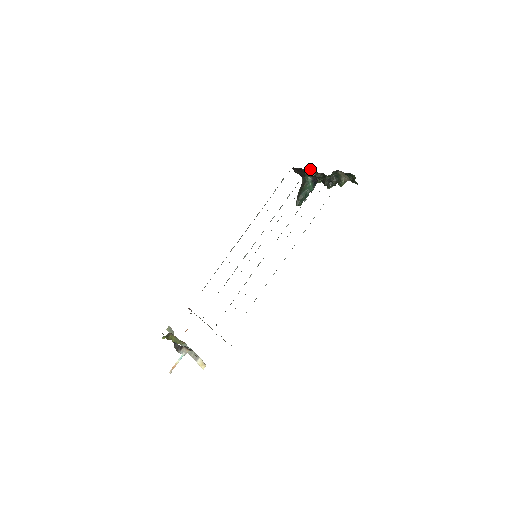
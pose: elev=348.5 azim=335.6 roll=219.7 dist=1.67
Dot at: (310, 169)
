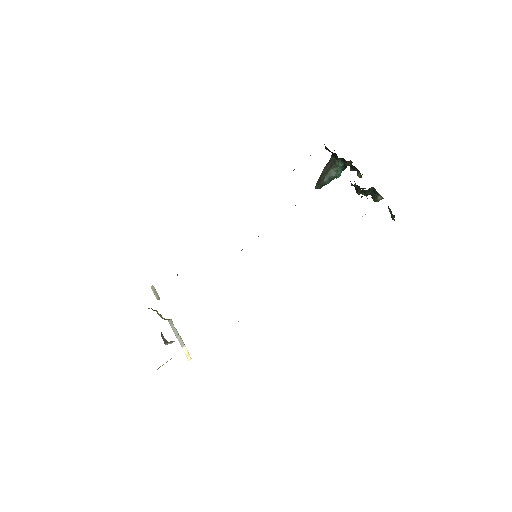
Dot at: occluded
